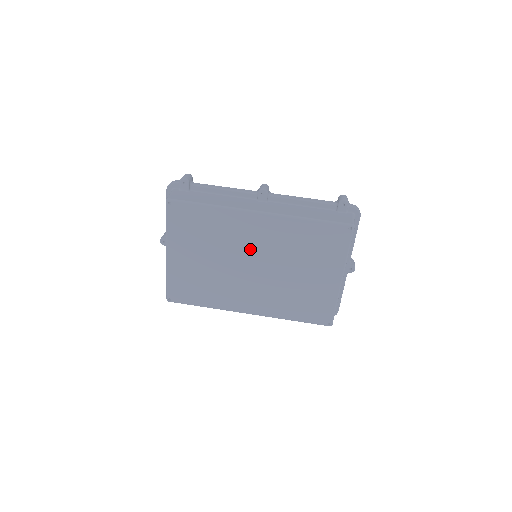
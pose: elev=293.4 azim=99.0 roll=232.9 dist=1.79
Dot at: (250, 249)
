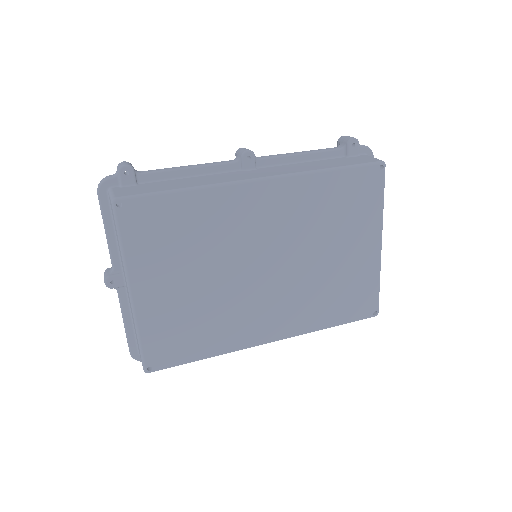
Dot at: (258, 241)
